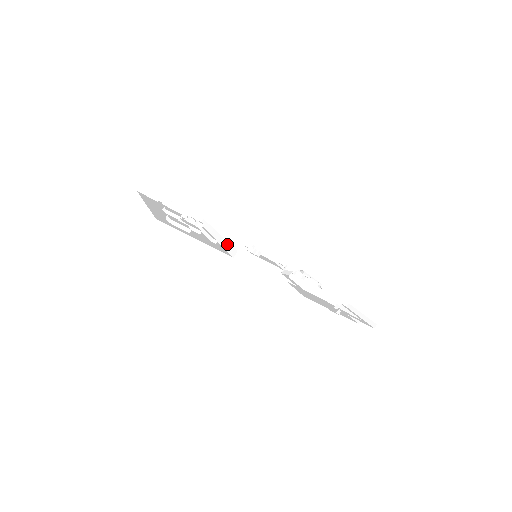
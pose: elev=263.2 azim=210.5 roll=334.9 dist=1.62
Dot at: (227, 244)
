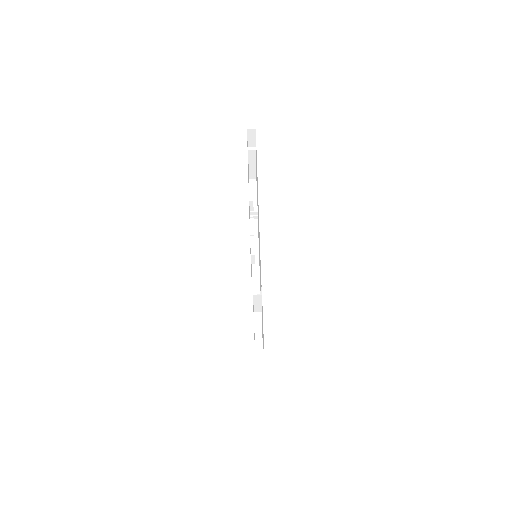
Dot at: (257, 266)
